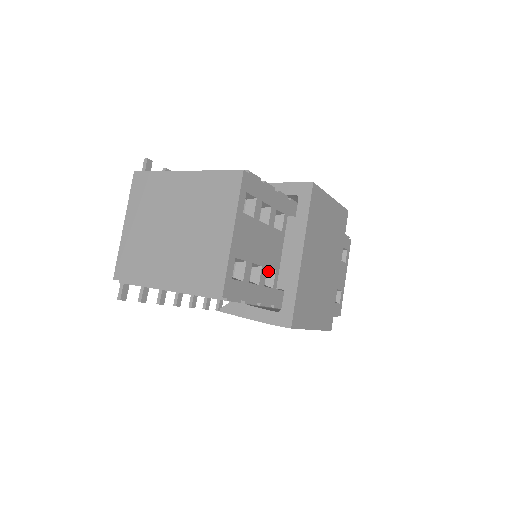
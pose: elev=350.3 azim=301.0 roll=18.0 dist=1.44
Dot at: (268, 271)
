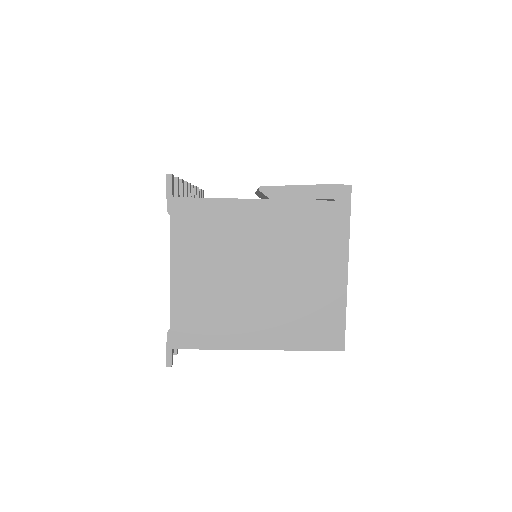
Dot at: occluded
